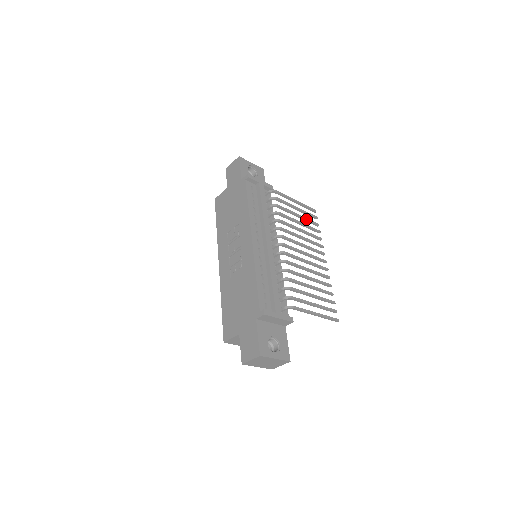
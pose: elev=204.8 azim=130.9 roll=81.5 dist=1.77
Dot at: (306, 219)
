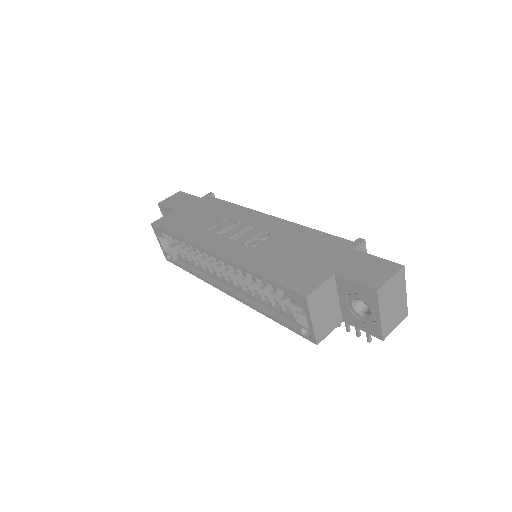
Dot at: occluded
